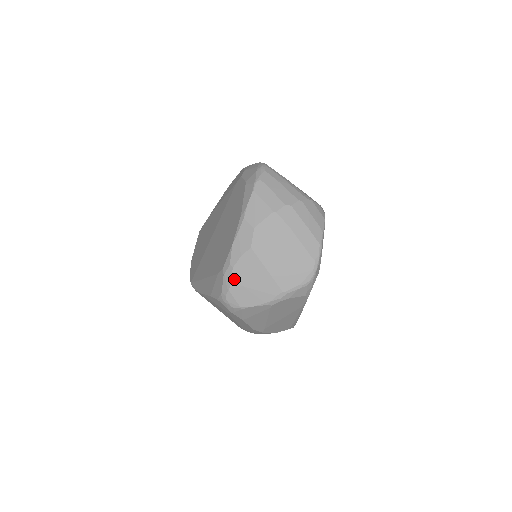
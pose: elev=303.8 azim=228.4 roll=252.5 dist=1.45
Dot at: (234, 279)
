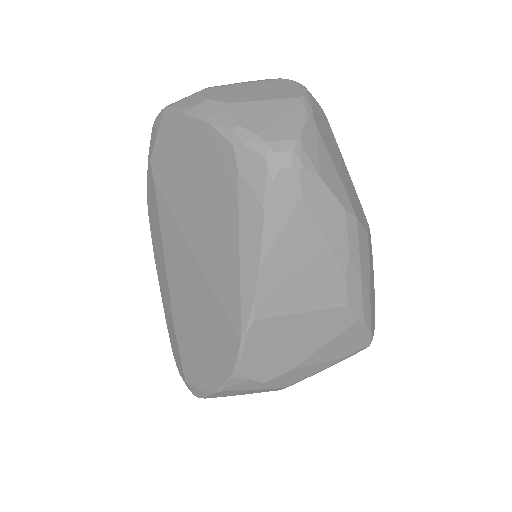
Dot at: (254, 130)
